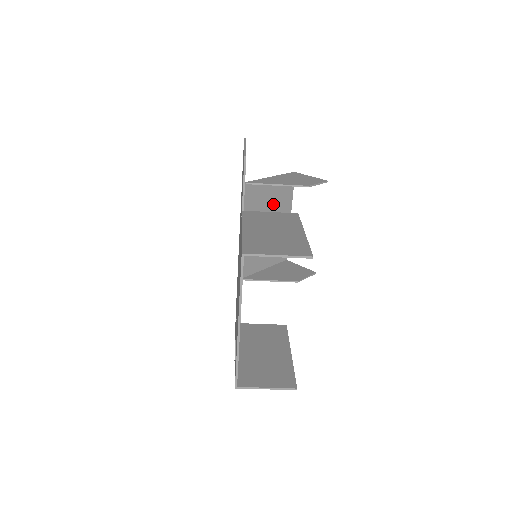
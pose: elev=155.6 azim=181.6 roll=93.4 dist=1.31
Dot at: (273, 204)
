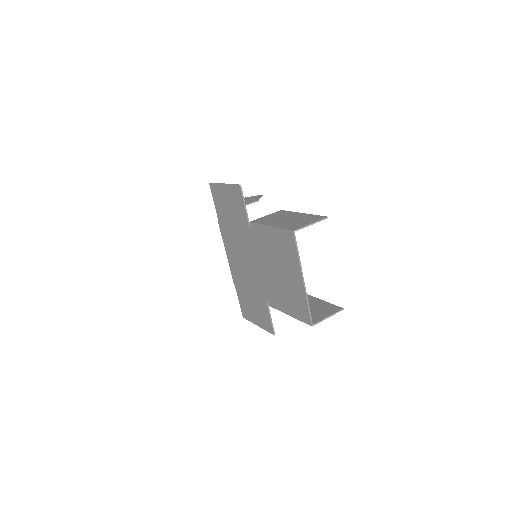
Dot at: occluded
